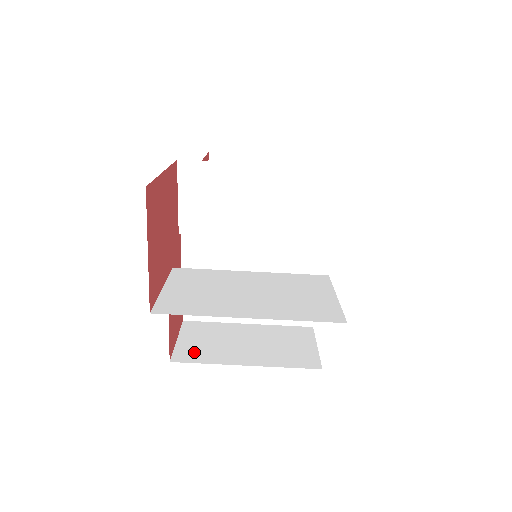
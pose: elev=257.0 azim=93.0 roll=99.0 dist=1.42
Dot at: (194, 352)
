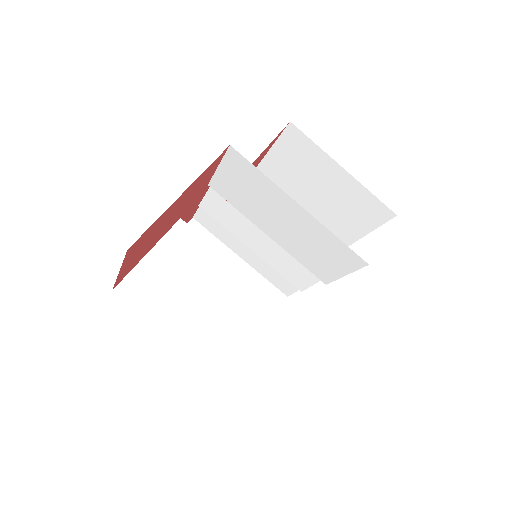
Dot at: occluded
